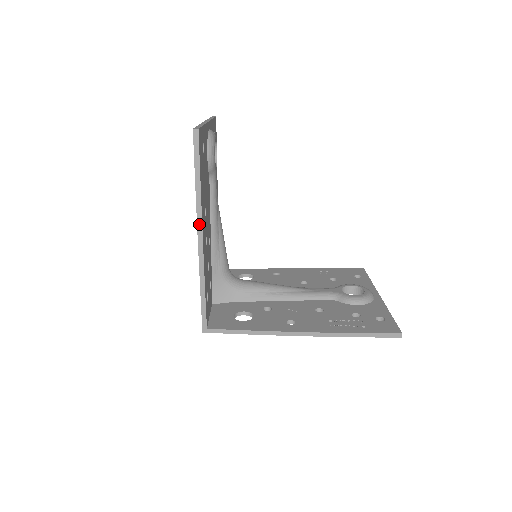
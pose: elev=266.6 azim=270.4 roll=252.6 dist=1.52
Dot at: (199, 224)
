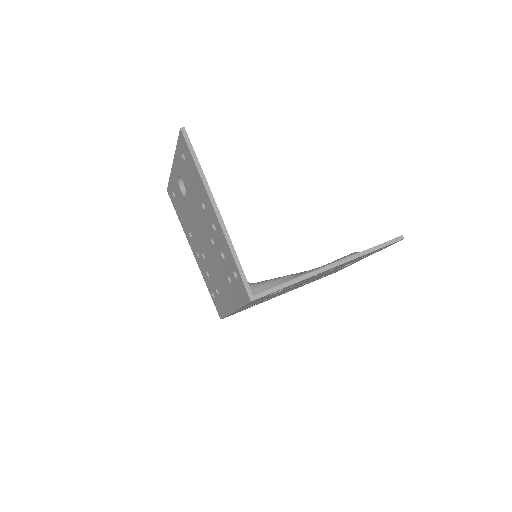
Dot at: (211, 198)
